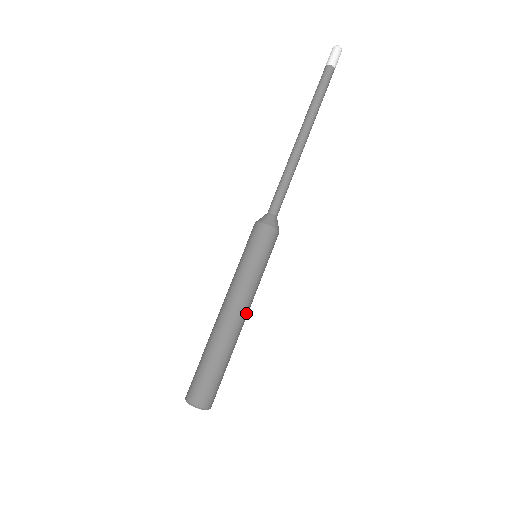
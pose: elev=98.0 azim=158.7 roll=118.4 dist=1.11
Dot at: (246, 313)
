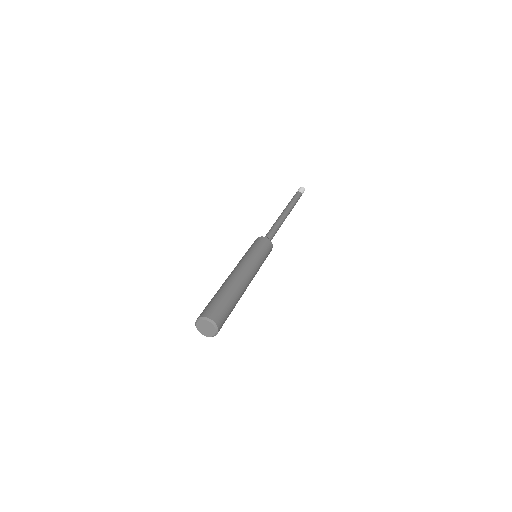
Dot at: (249, 276)
